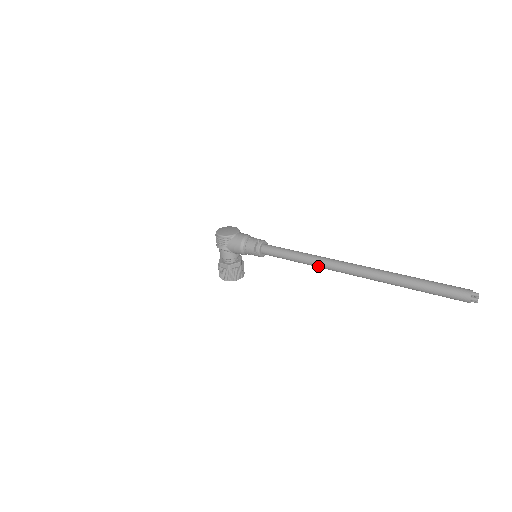
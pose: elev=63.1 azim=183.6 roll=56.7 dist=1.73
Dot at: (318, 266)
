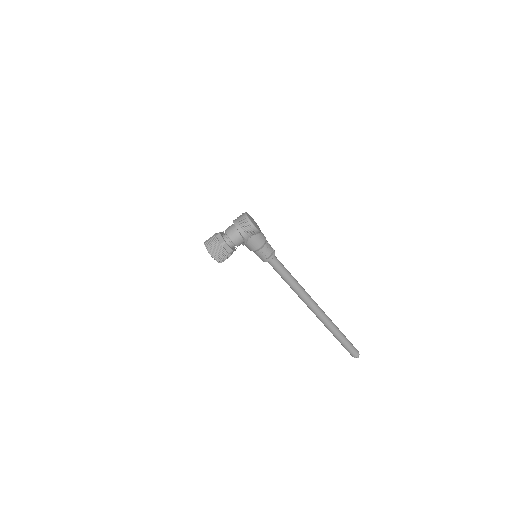
Dot at: (300, 295)
